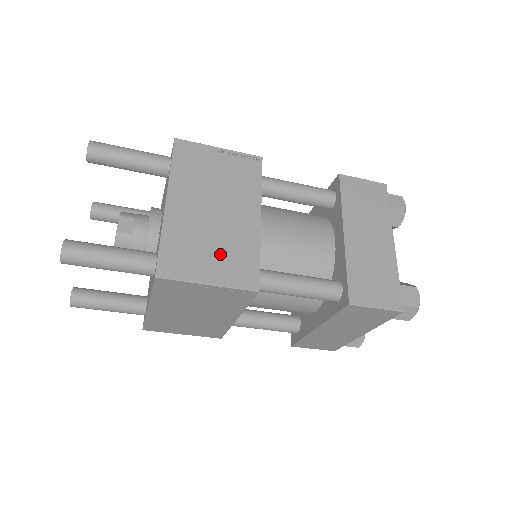
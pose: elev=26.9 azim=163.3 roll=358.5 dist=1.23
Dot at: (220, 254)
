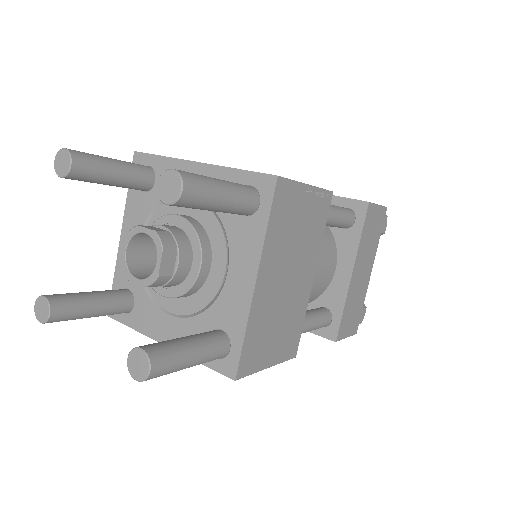
Dot at: (282, 331)
